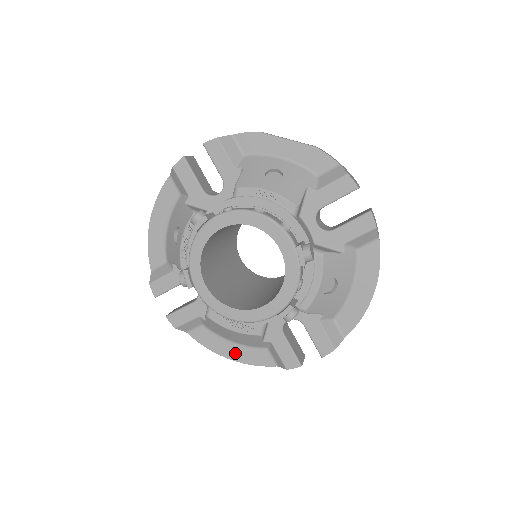
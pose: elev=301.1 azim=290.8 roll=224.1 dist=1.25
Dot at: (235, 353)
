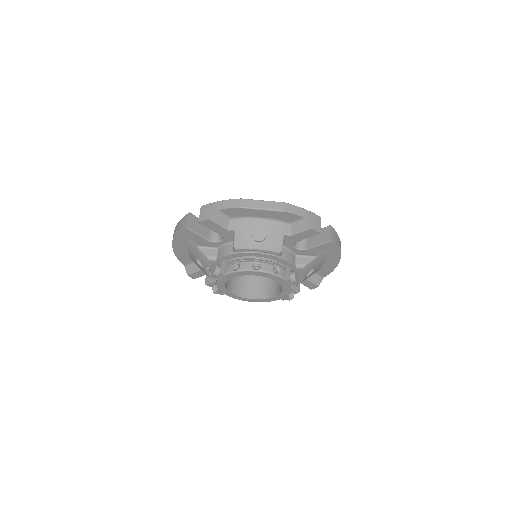
Dot at: occluded
